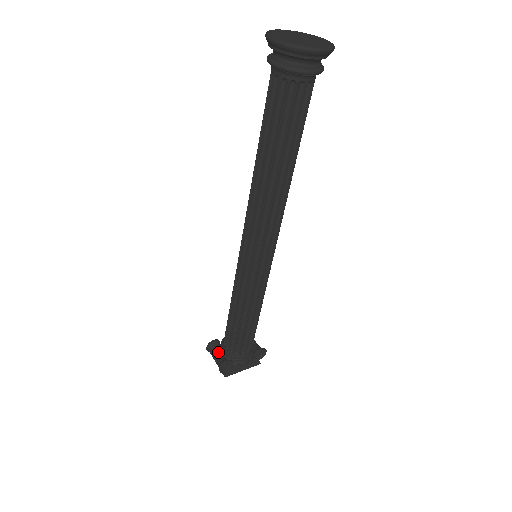
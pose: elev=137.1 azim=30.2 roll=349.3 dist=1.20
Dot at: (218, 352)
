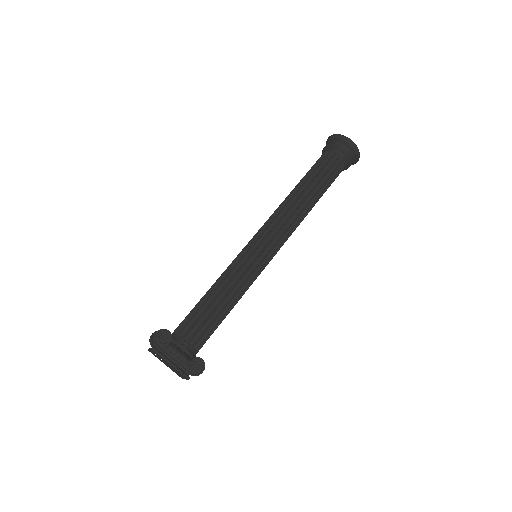
Dot at: occluded
